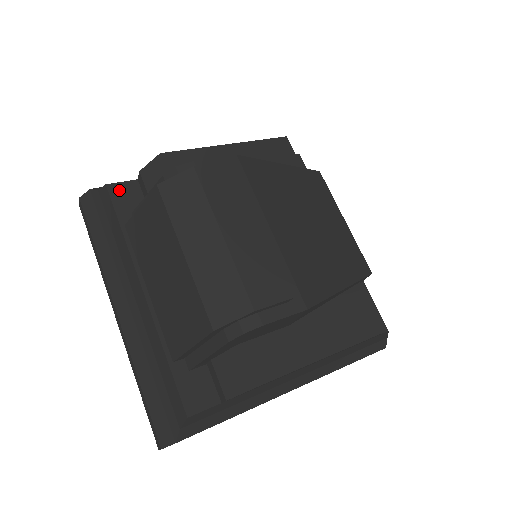
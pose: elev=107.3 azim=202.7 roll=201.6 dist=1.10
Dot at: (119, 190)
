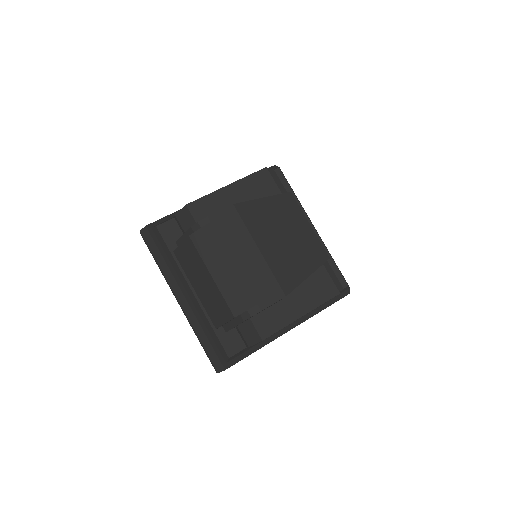
Dot at: (165, 228)
